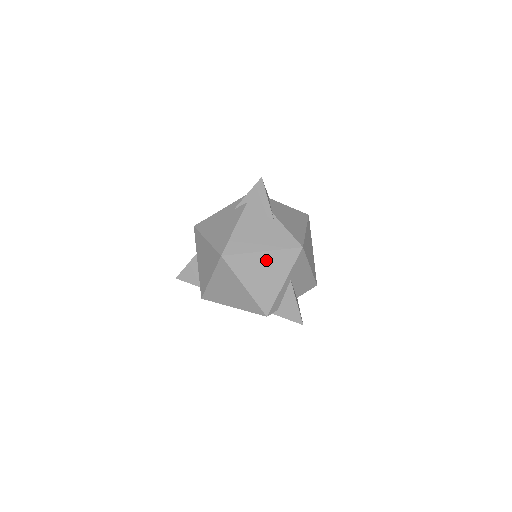
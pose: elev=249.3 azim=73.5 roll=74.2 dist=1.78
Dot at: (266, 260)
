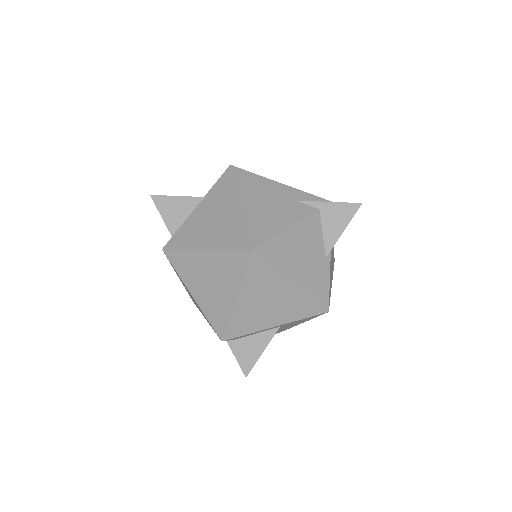
Dot at: (286, 293)
